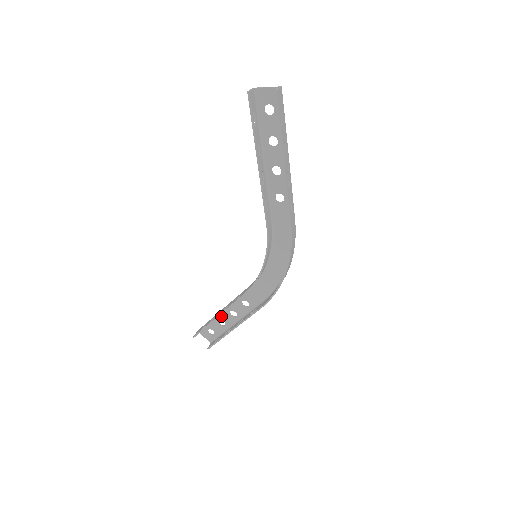
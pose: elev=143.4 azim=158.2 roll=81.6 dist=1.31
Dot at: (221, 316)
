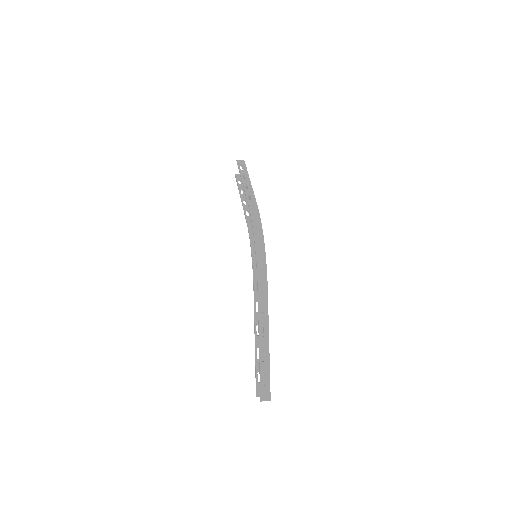
Dot at: occluded
